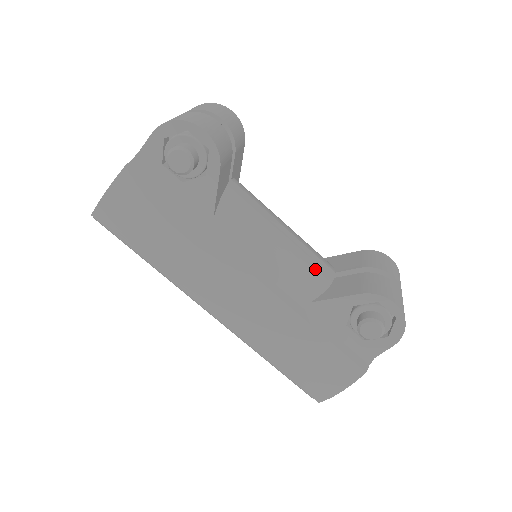
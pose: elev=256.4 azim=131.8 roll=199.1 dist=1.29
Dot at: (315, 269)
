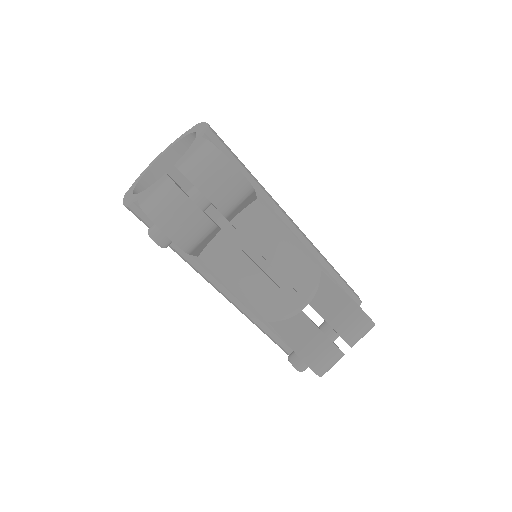
Dot at: (283, 304)
